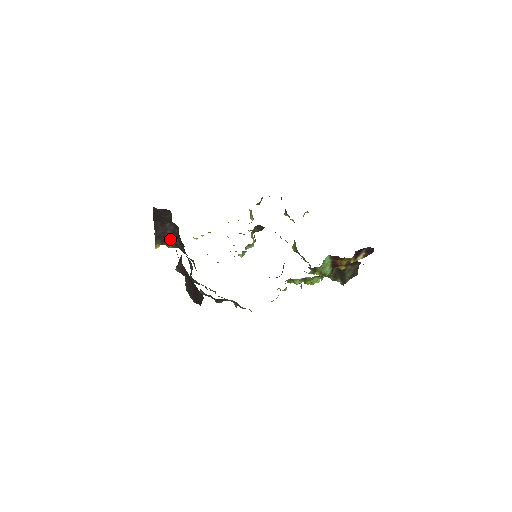
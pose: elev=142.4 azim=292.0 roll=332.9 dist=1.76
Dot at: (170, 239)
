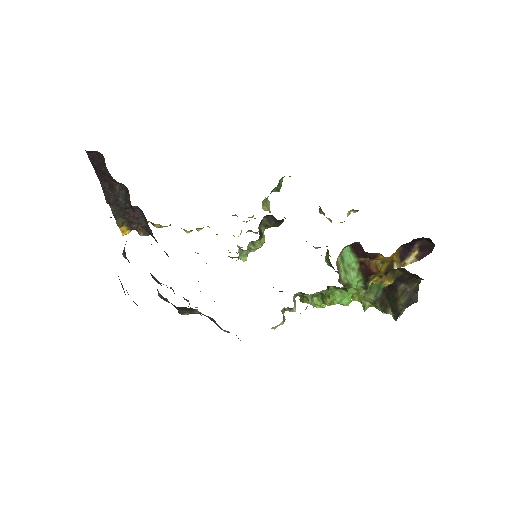
Dot at: (136, 219)
